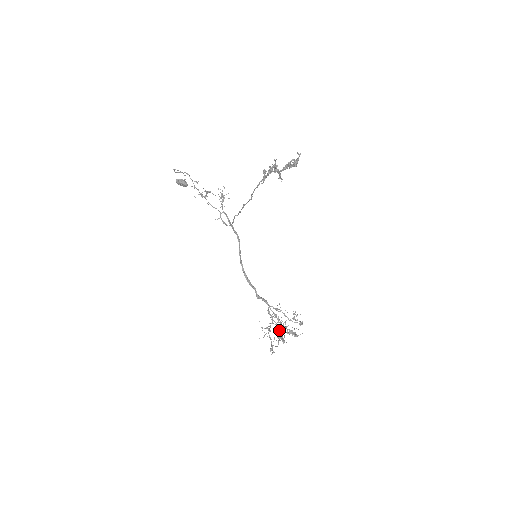
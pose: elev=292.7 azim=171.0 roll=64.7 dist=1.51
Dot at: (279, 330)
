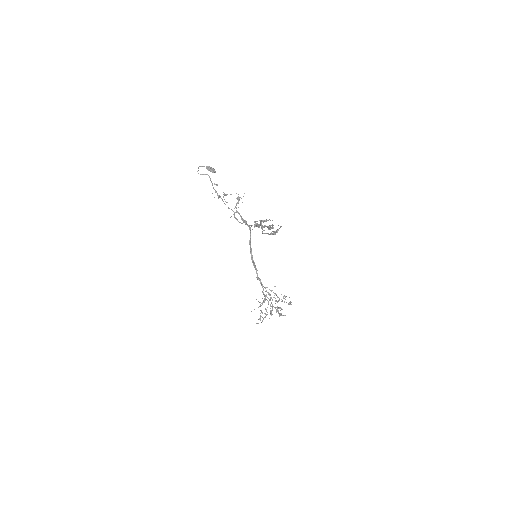
Dot at: (270, 305)
